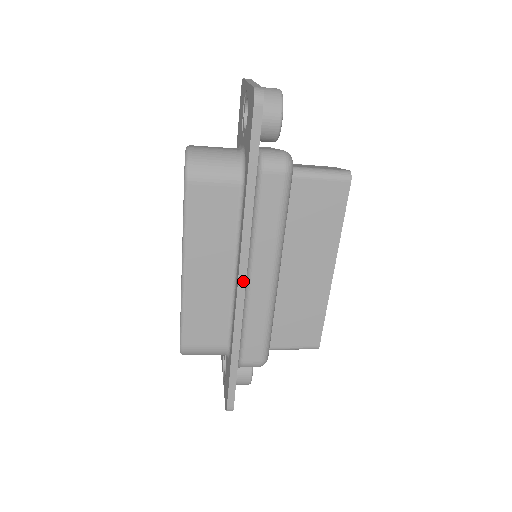
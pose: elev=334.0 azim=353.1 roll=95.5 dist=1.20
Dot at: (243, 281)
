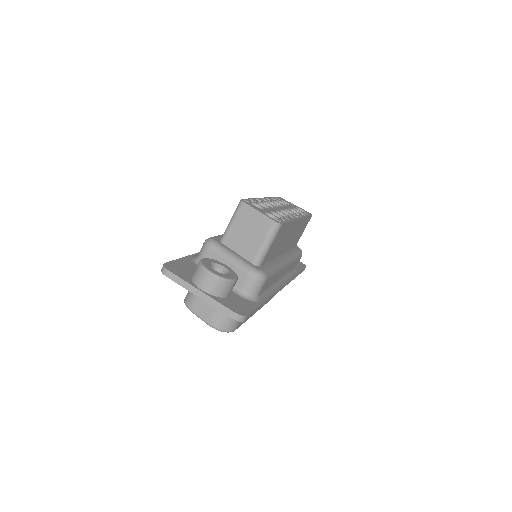
Dot at: occluded
